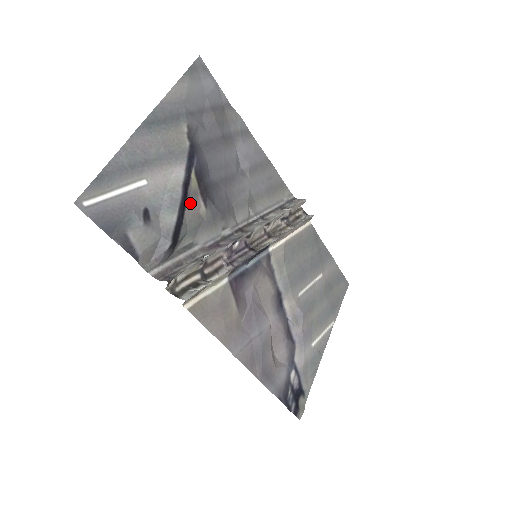
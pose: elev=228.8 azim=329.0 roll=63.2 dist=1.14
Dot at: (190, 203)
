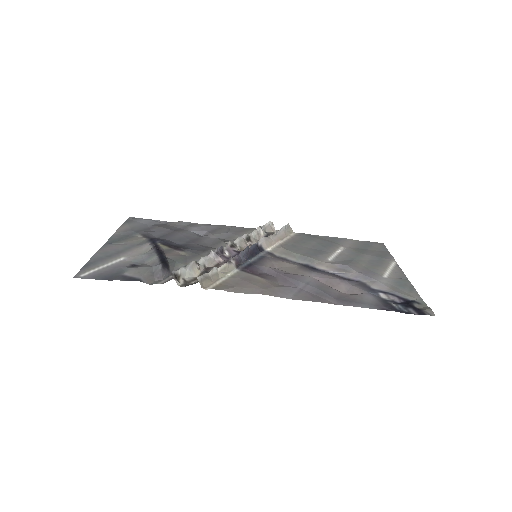
Dot at: (168, 253)
